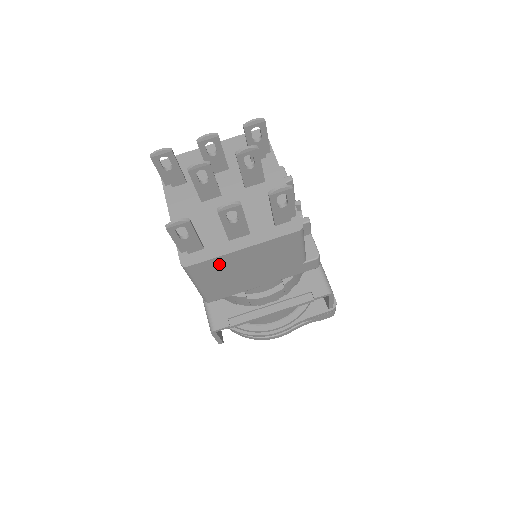
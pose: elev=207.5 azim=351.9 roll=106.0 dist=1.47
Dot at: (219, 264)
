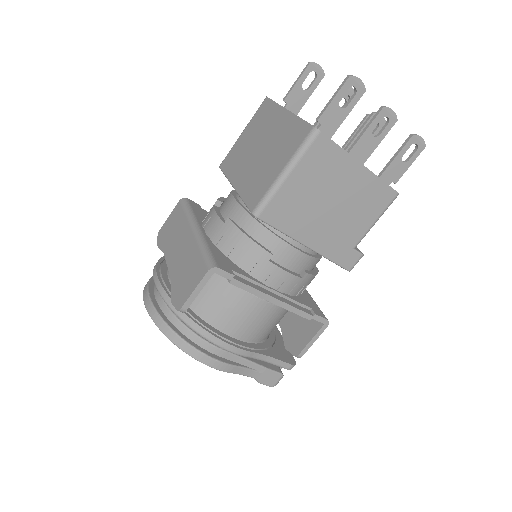
Dot at: (332, 162)
